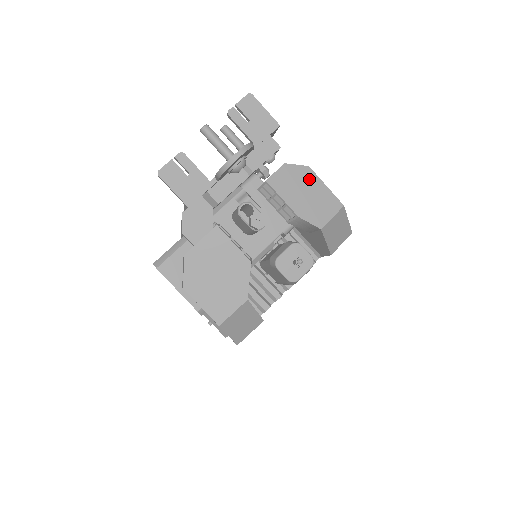
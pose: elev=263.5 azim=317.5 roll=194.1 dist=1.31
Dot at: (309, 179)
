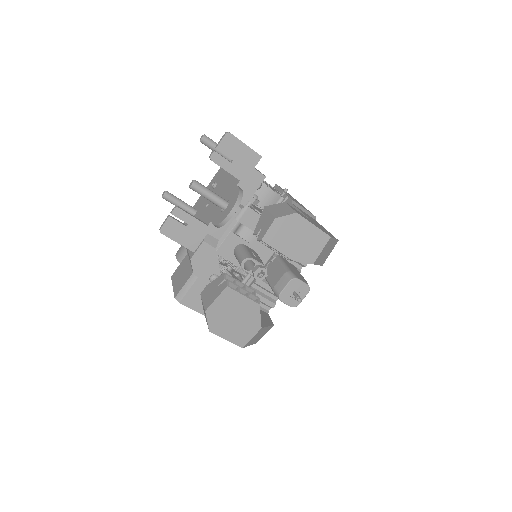
Dot at: (298, 225)
